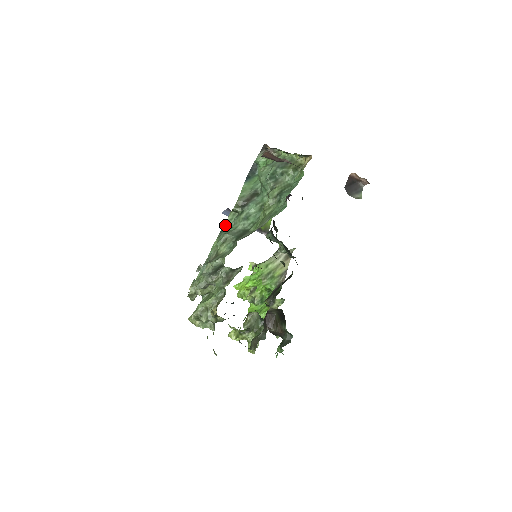
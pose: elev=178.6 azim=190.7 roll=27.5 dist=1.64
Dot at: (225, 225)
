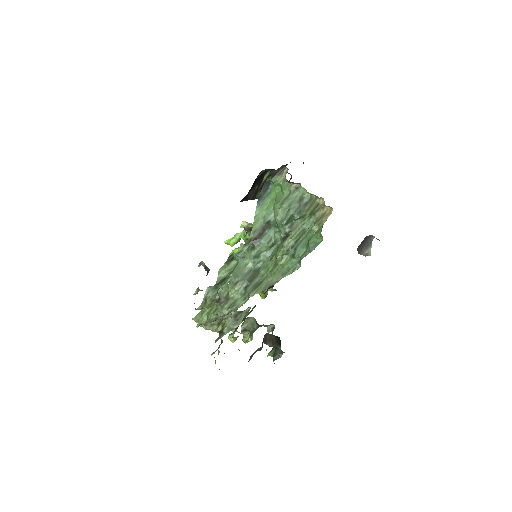
Dot at: (234, 254)
